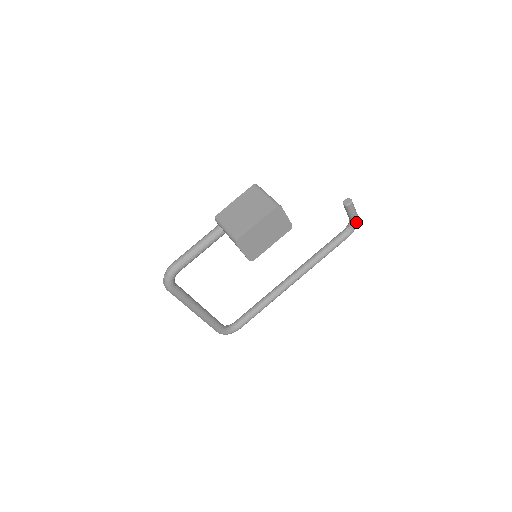
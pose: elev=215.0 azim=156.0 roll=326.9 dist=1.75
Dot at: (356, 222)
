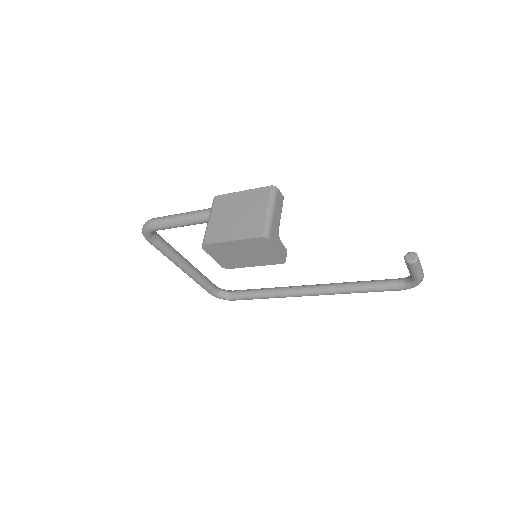
Dot at: (416, 282)
